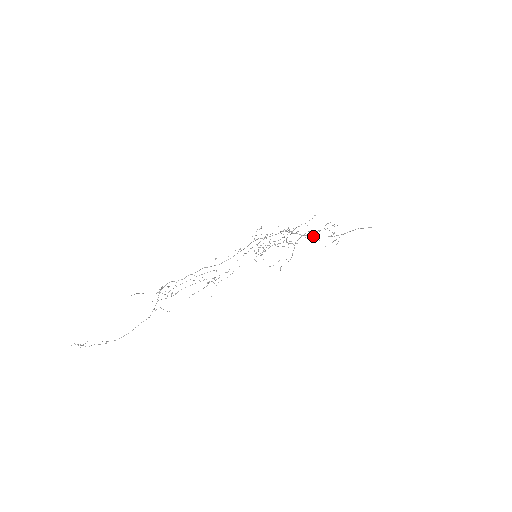
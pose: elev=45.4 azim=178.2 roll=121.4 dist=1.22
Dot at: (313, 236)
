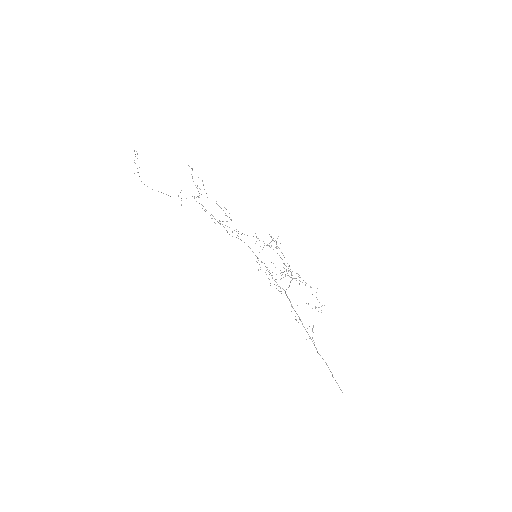
Dot at: occluded
